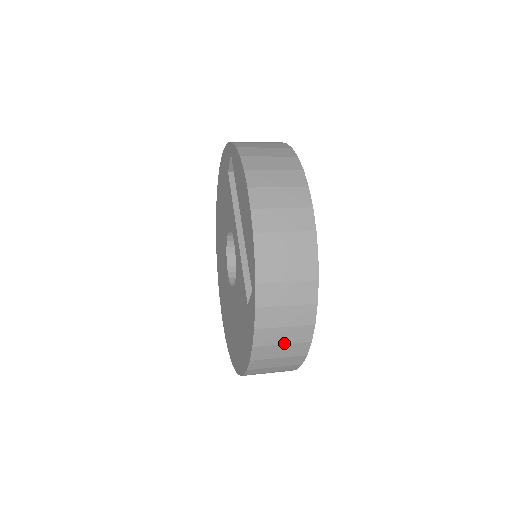
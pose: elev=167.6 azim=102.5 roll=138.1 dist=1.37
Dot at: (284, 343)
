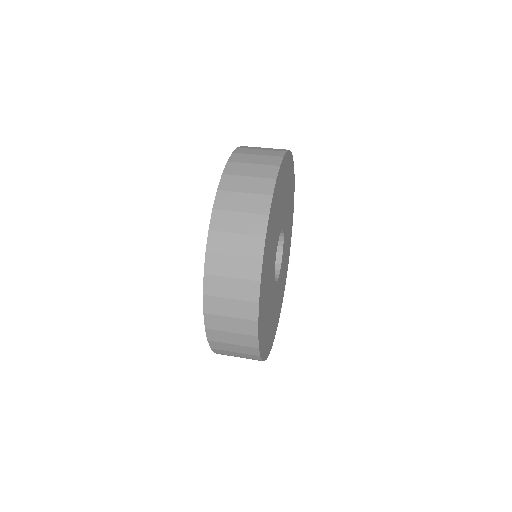
Dot at: occluded
